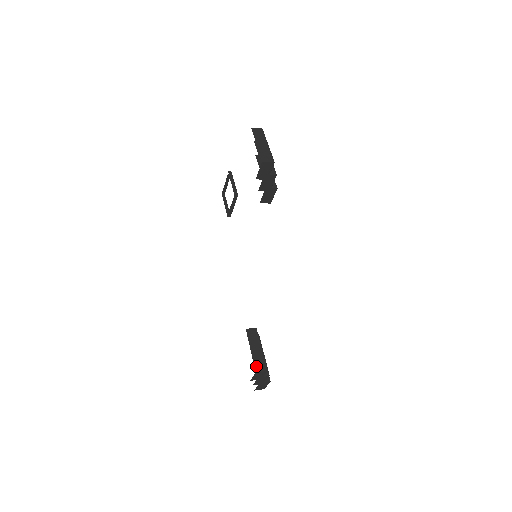
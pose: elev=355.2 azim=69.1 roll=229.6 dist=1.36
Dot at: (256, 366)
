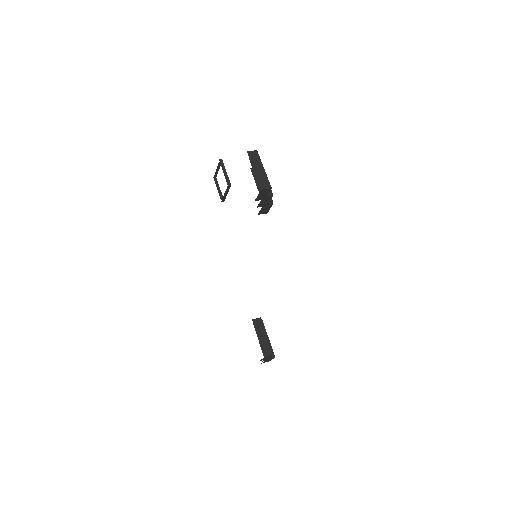
Dot at: (264, 352)
